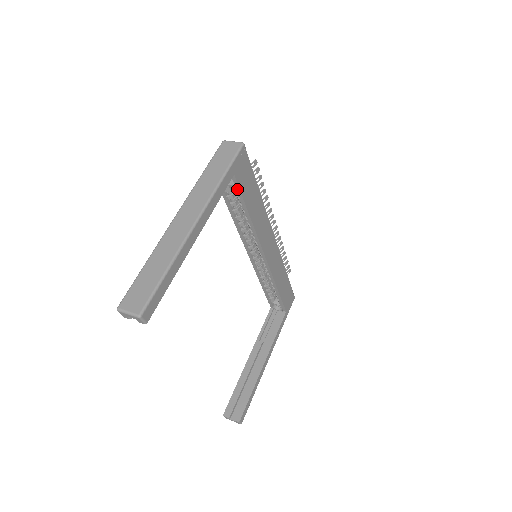
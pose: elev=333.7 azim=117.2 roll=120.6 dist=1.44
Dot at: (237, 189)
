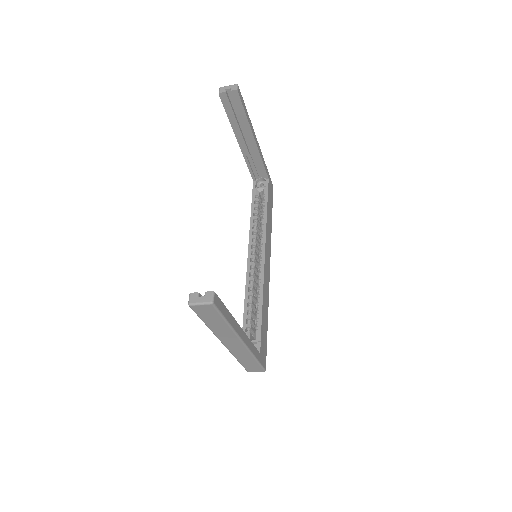
Dot at: (266, 189)
